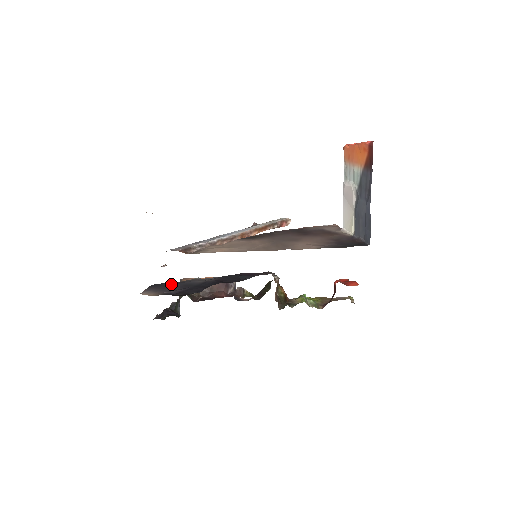
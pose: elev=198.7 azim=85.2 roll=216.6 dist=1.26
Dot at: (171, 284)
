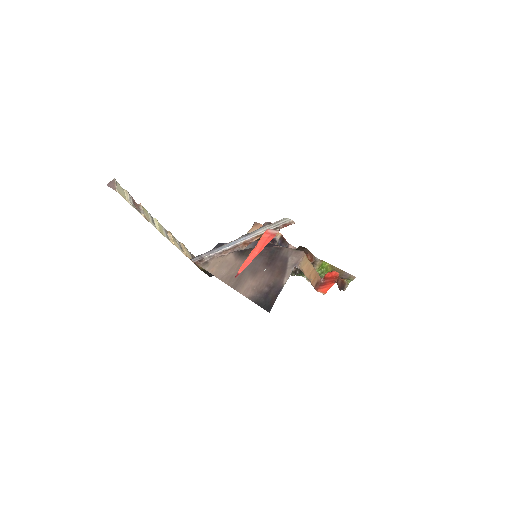
Dot at: occluded
